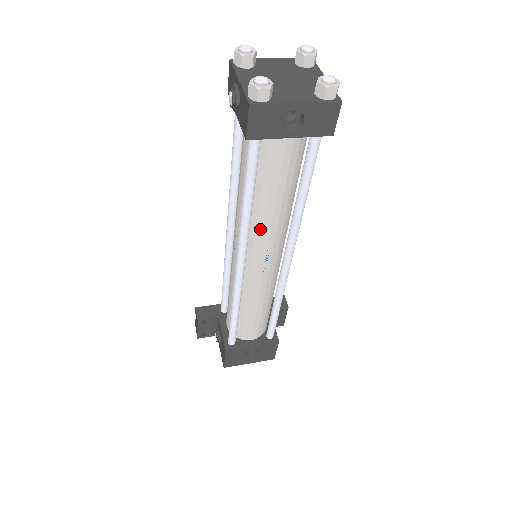
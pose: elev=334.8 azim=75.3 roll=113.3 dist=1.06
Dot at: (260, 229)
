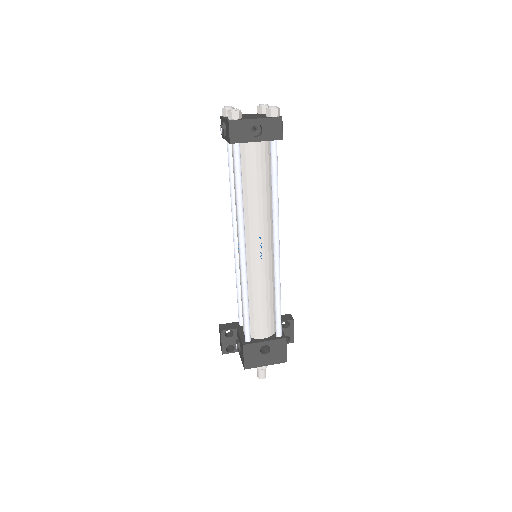
Dot at: (251, 219)
